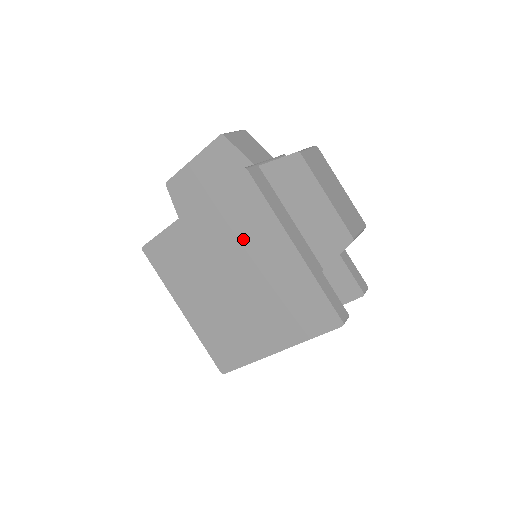
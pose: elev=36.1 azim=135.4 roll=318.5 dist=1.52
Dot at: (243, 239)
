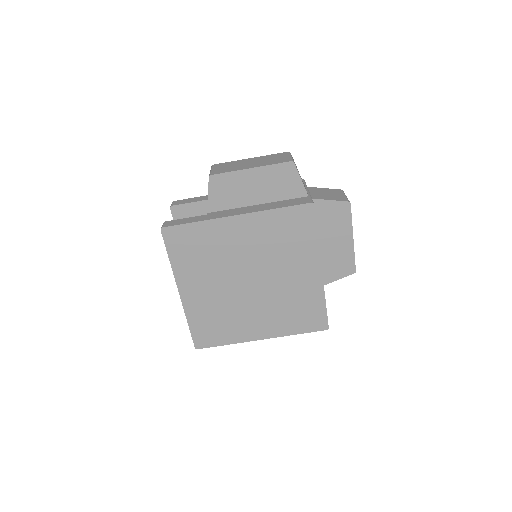
Dot at: (280, 253)
